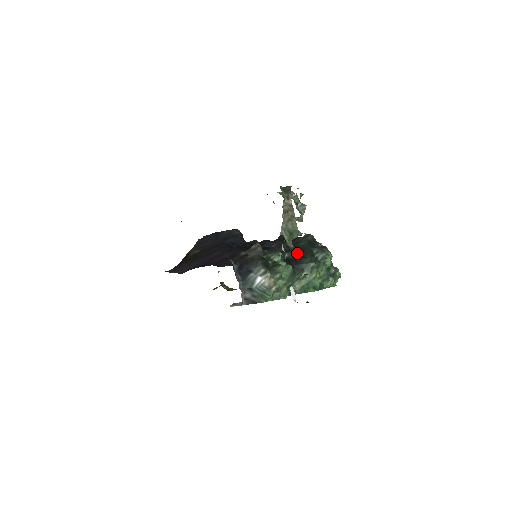
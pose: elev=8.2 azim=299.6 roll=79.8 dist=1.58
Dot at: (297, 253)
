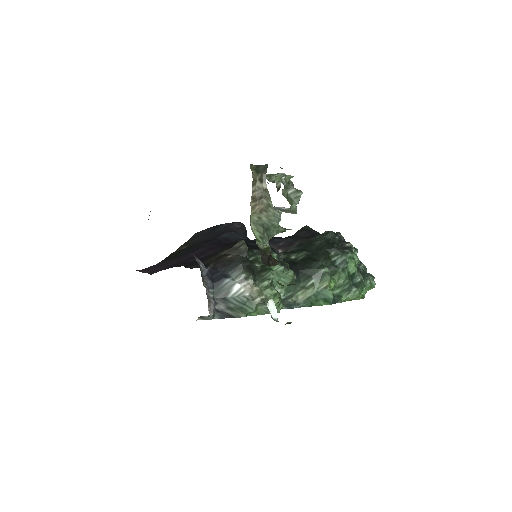
Dot at: (307, 254)
